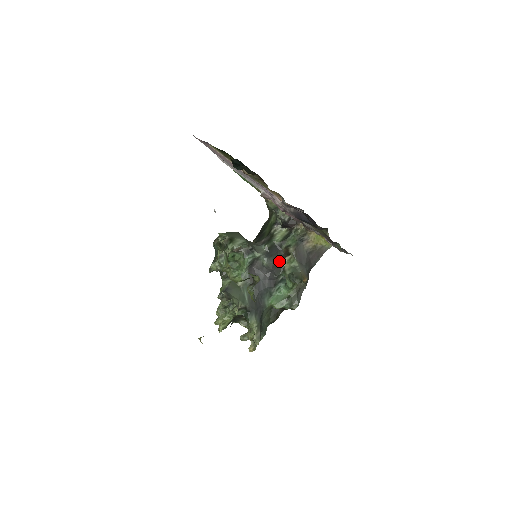
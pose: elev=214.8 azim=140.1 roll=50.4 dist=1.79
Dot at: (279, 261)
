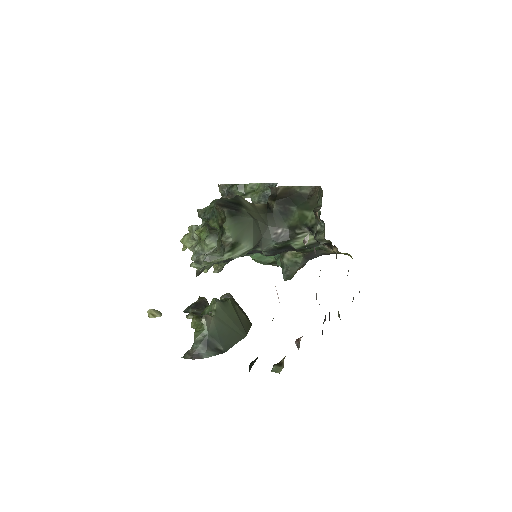
Dot at: occluded
